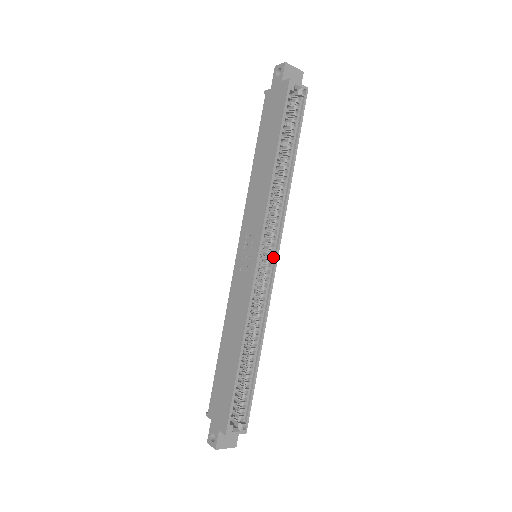
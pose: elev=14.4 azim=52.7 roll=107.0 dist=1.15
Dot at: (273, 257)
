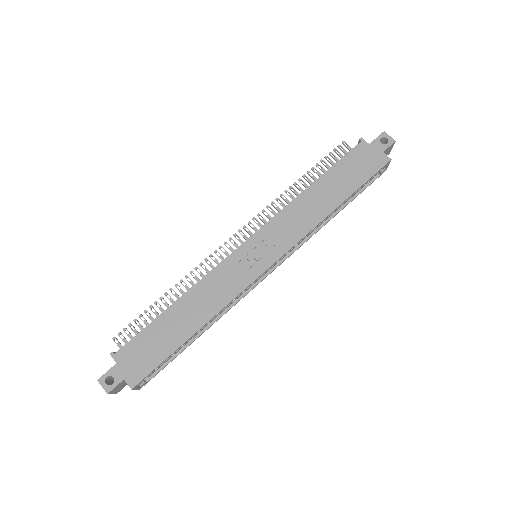
Dot at: (270, 269)
